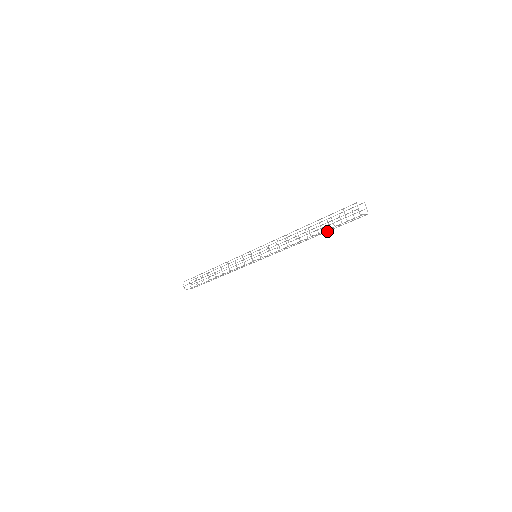
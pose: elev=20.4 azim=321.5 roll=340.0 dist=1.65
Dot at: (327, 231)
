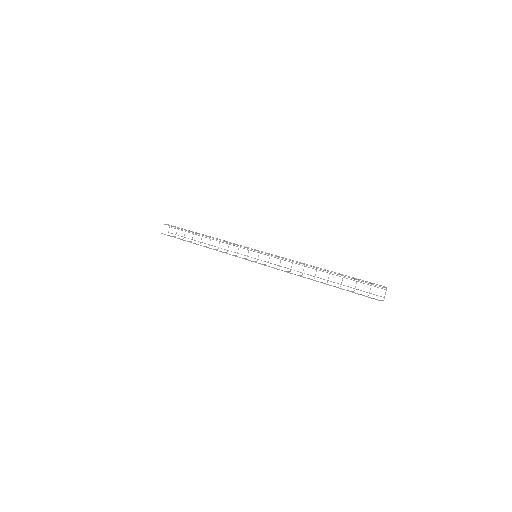
Dot at: occluded
